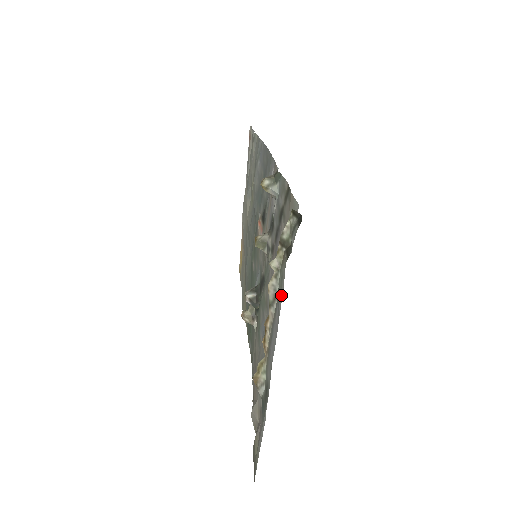
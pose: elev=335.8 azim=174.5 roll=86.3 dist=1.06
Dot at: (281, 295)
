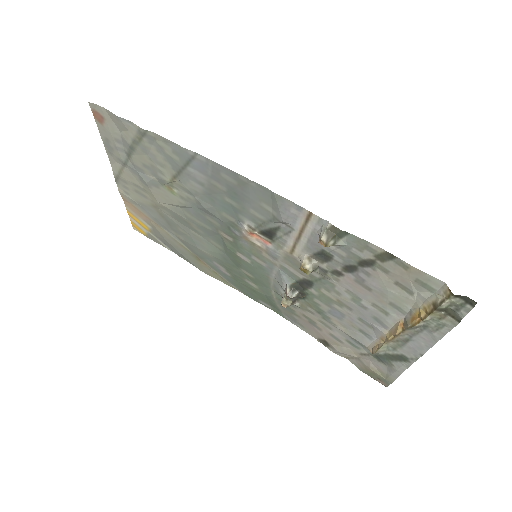
Dot at: (442, 332)
